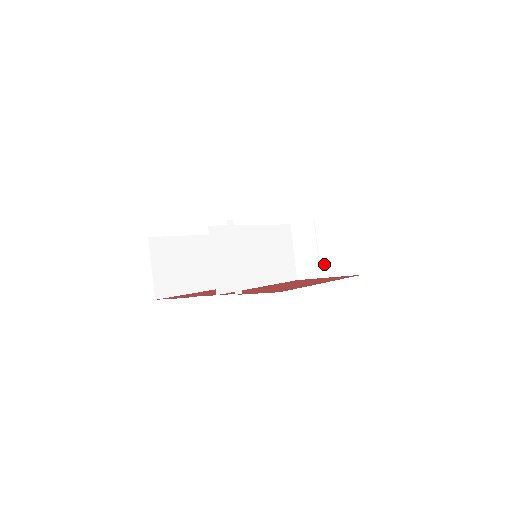
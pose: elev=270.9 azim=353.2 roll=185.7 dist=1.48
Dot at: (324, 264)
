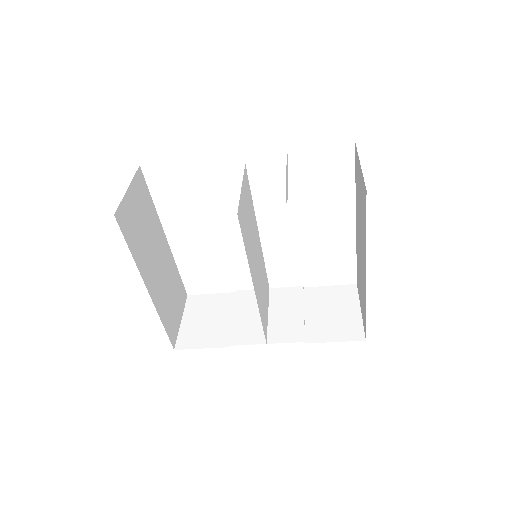
Dot at: (311, 328)
